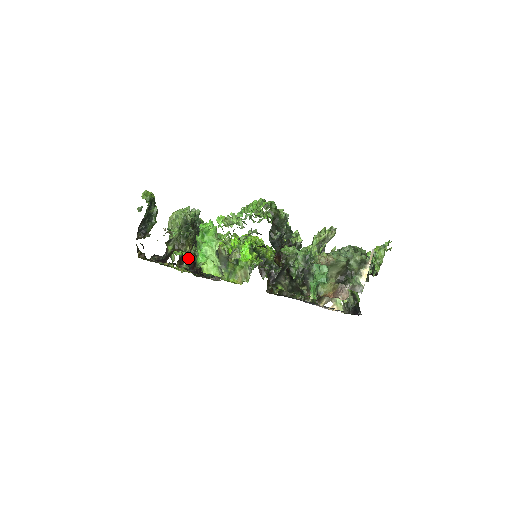
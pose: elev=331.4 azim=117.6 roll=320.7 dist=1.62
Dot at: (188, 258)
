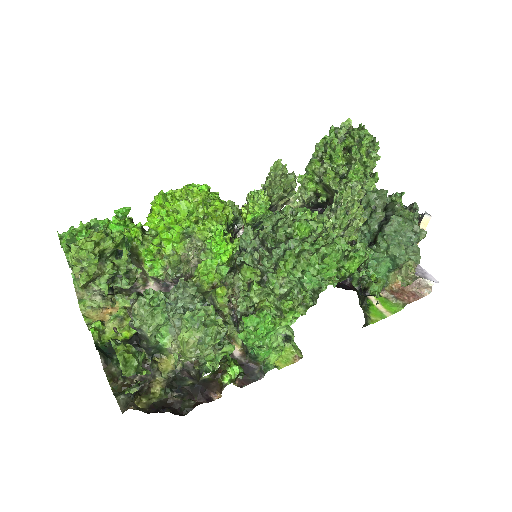
Dot at: (237, 363)
